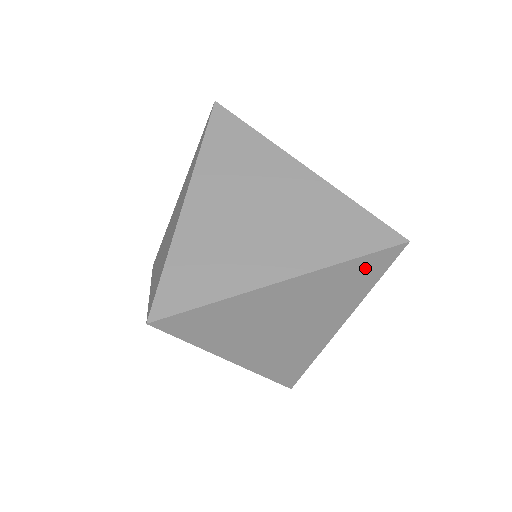
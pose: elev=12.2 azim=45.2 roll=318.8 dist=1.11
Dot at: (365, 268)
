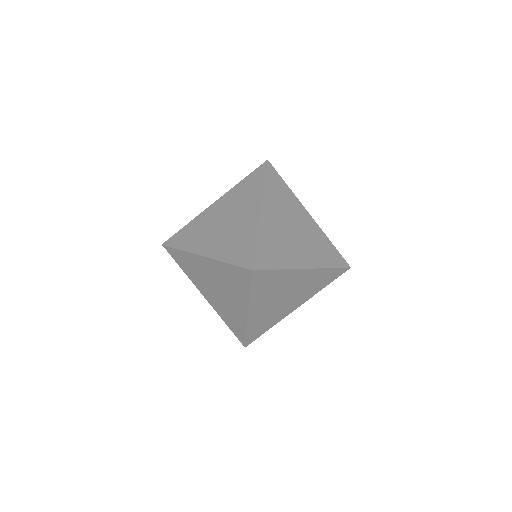
Dot at: (330, 275)
